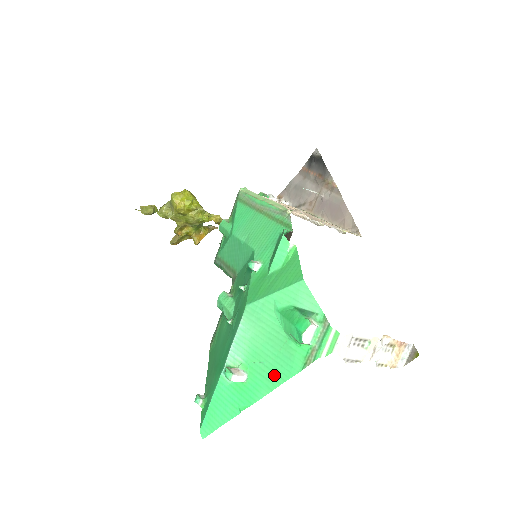
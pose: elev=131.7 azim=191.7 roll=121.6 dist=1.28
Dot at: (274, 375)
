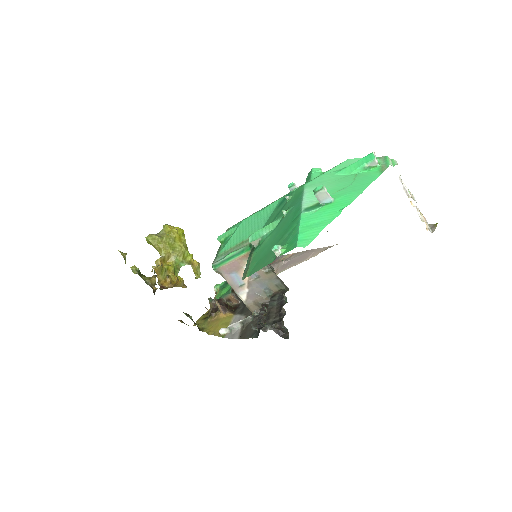
Dot at: (359, 186)
